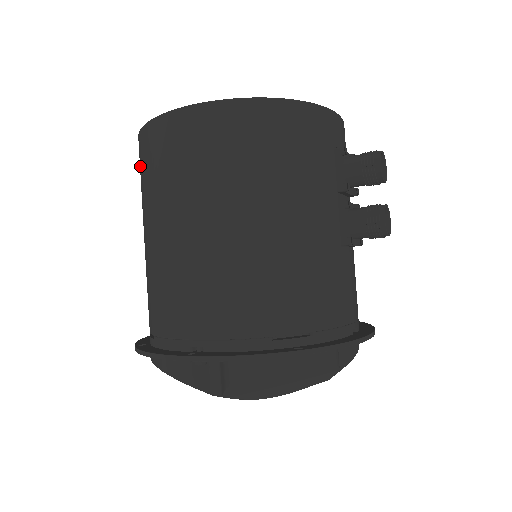
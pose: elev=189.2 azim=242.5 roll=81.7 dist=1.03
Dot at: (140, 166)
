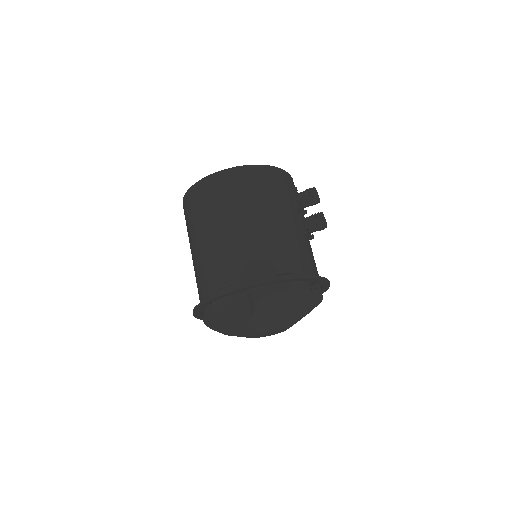
Dot at: (187, 211)
